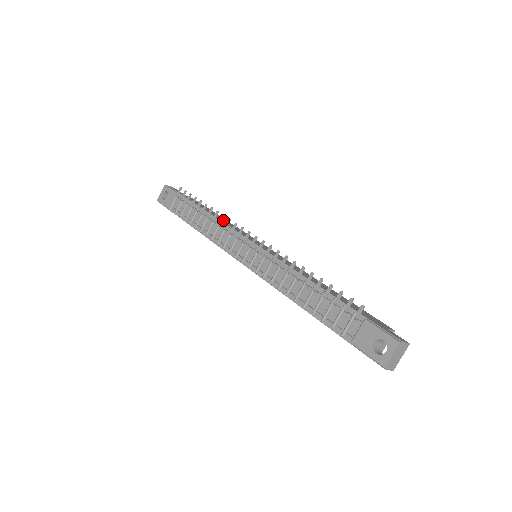
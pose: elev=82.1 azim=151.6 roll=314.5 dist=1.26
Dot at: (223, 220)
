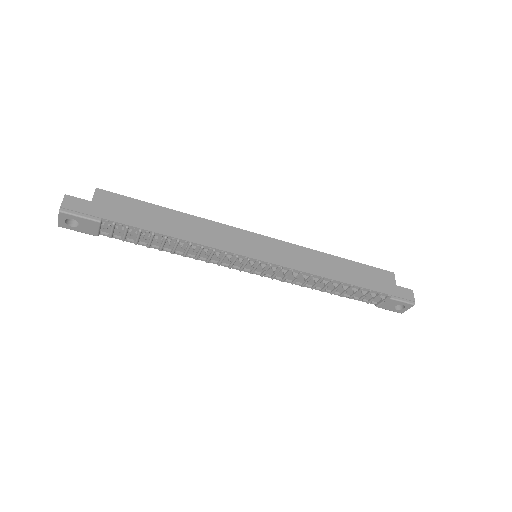
Dot at: (190, 230)
